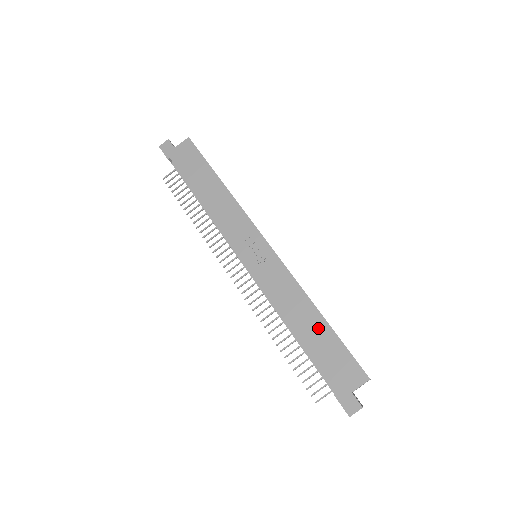
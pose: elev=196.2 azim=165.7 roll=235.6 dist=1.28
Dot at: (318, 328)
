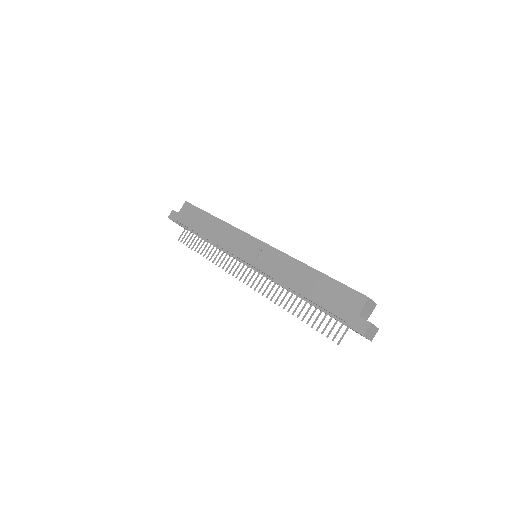
Dot at: (315, 280)
